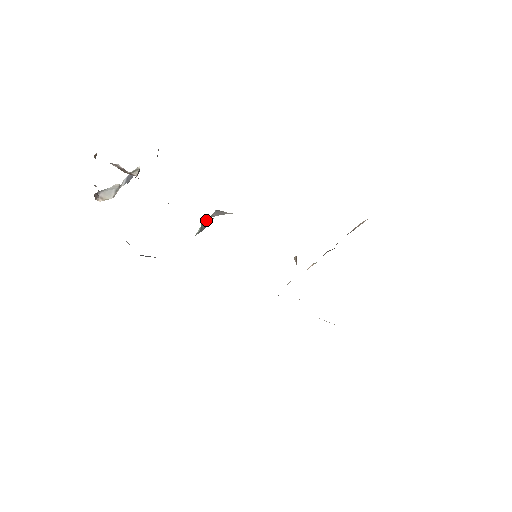
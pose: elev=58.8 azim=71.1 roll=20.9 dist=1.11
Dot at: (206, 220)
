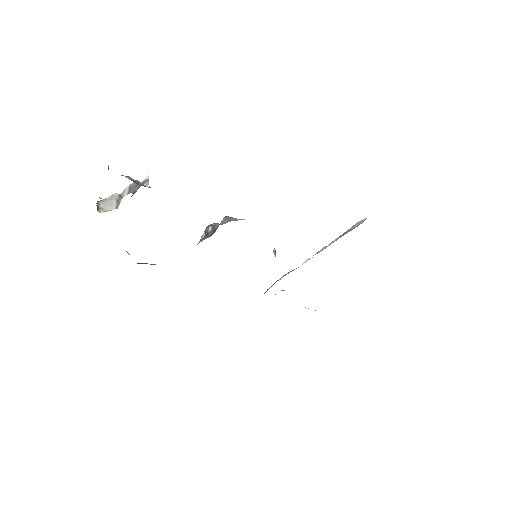
Dot at: (212, 226)
